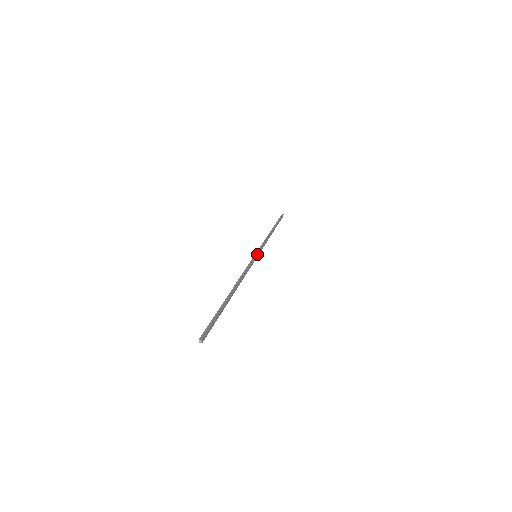
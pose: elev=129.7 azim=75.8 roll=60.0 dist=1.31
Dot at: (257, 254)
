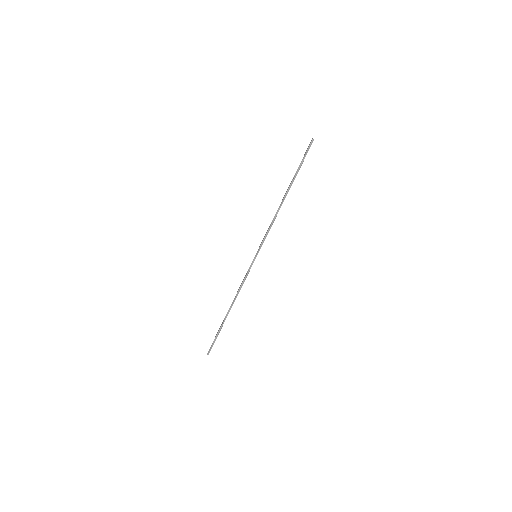
Dot at: occluded
